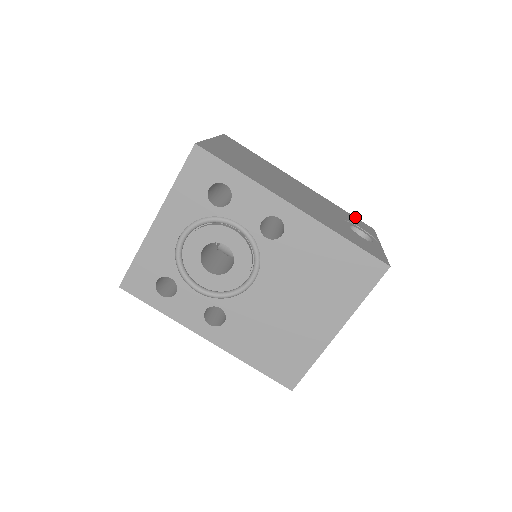
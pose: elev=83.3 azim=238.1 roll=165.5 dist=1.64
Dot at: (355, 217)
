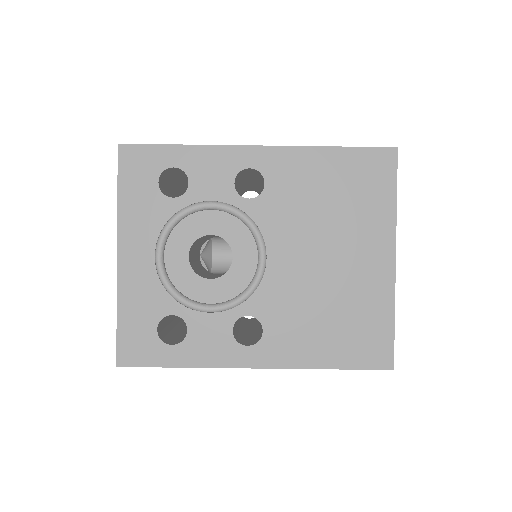
Dot at: occluded
